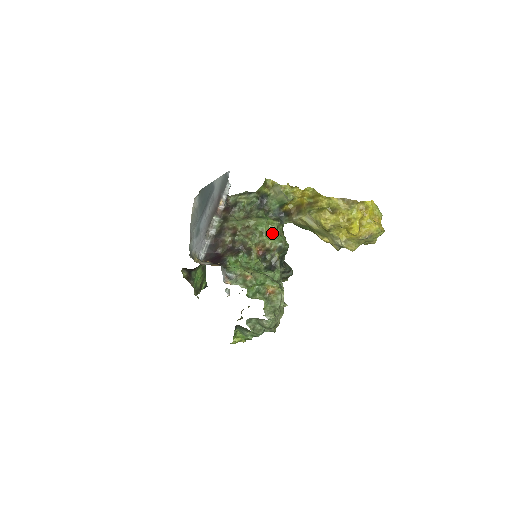
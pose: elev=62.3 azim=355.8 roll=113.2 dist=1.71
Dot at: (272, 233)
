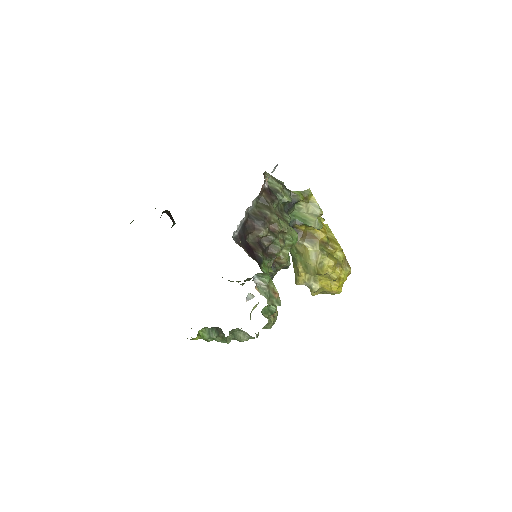
Dot at: occluded
